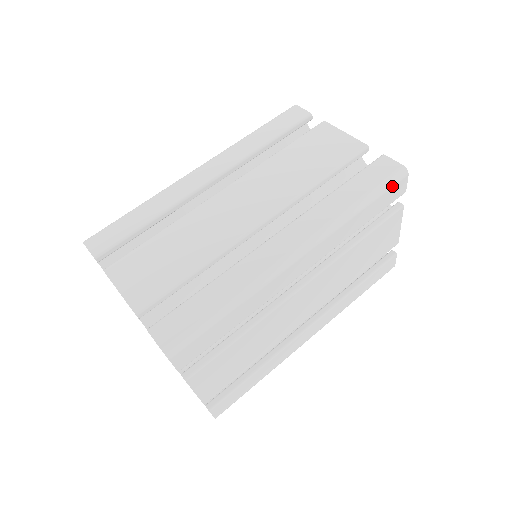
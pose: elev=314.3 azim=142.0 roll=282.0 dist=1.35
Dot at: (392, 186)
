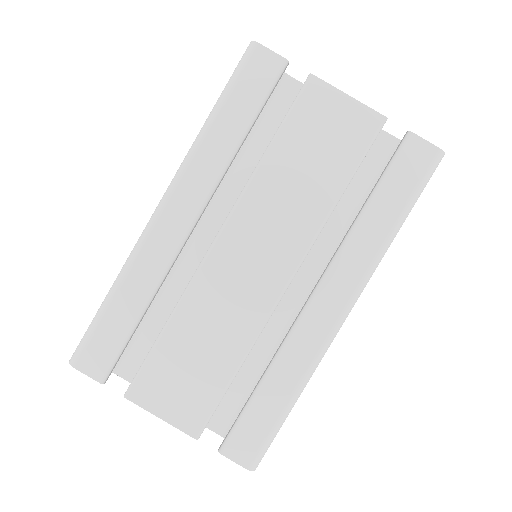
Dot at: (428, 181)
